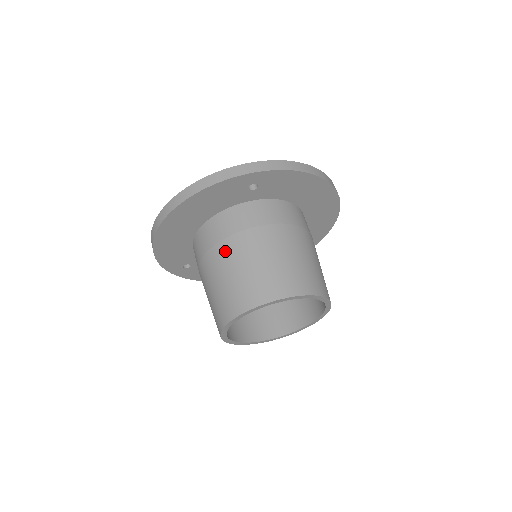
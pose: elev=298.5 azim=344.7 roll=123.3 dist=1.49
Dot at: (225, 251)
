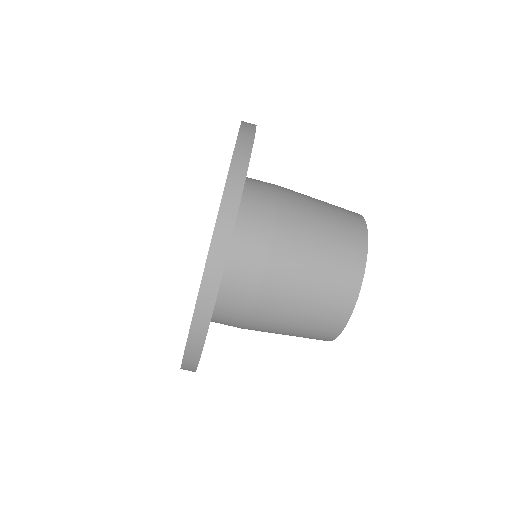
Dot at: occluded
